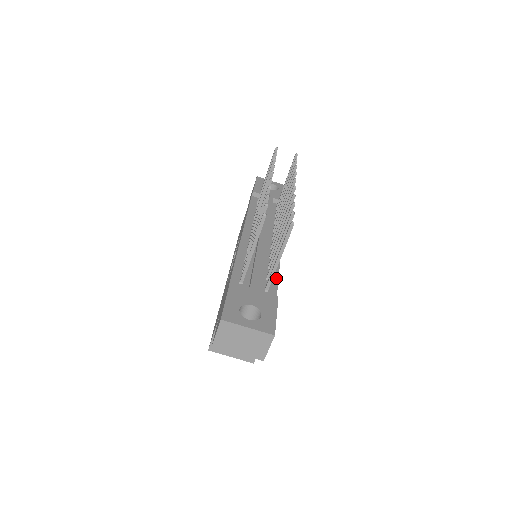
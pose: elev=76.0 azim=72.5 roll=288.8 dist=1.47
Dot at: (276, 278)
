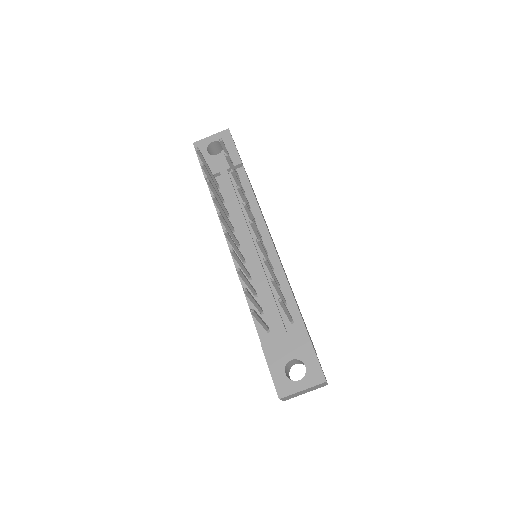
Dot at: (291, 296)
